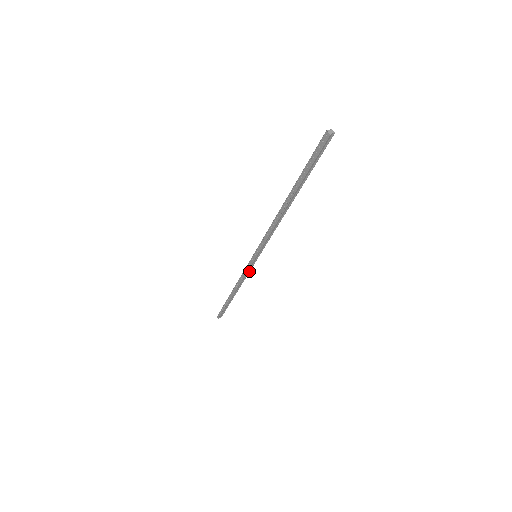
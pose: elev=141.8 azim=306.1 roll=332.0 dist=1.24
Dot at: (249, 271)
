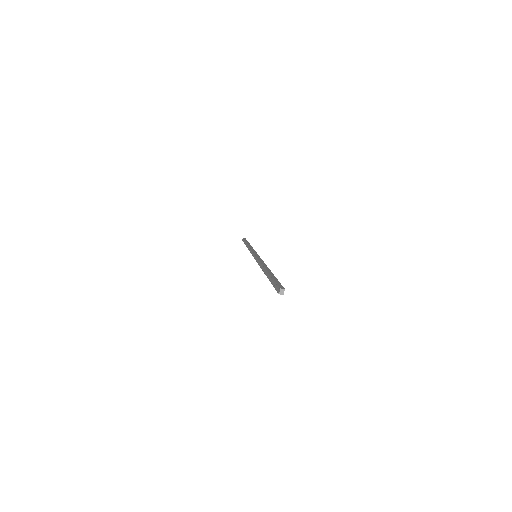
Dot at: occluded
